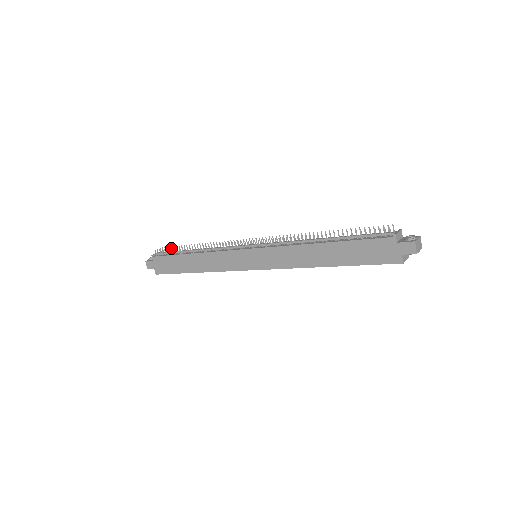
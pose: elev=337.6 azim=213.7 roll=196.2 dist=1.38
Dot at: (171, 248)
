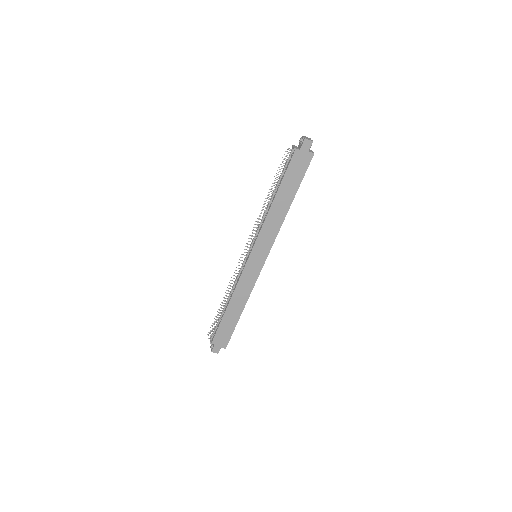
Dot at: (214, 322)
